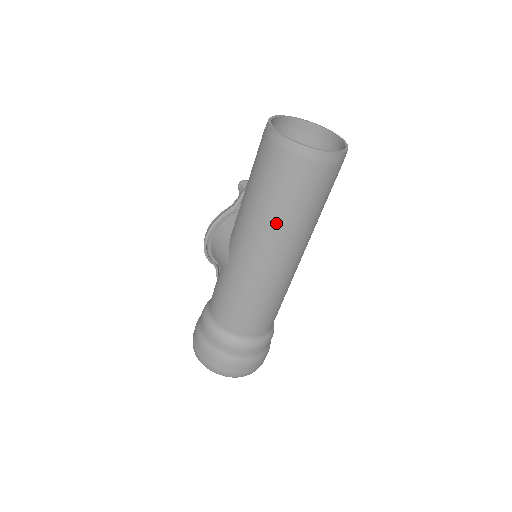
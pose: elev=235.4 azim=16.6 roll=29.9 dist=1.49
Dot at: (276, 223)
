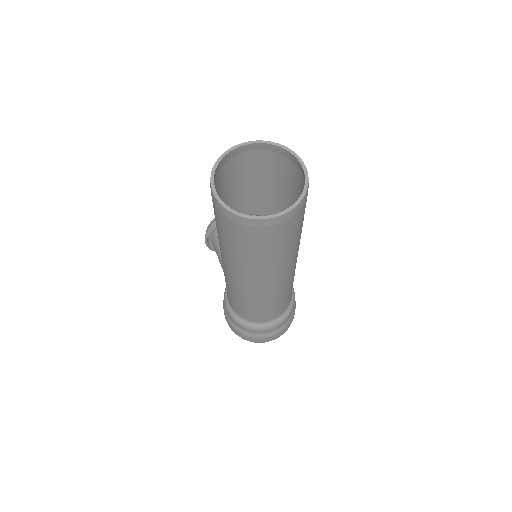
Dot at: (245, 264)
